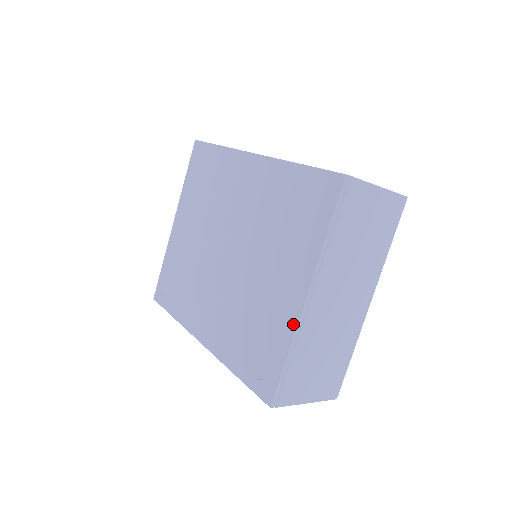
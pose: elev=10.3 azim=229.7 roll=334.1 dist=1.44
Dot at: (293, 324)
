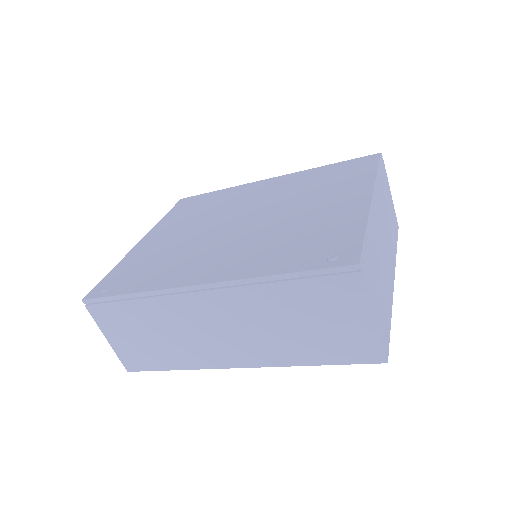
Dot at: (364, 211)
